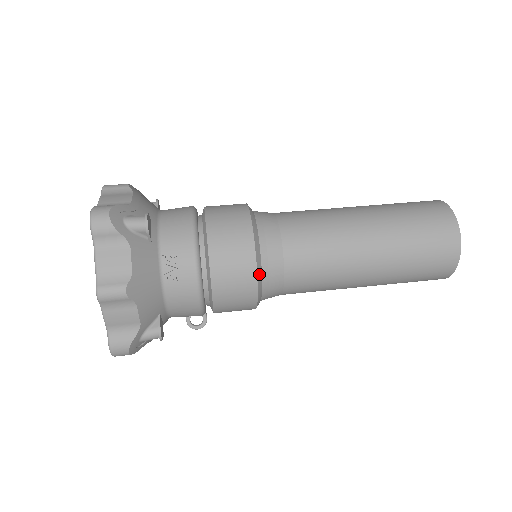
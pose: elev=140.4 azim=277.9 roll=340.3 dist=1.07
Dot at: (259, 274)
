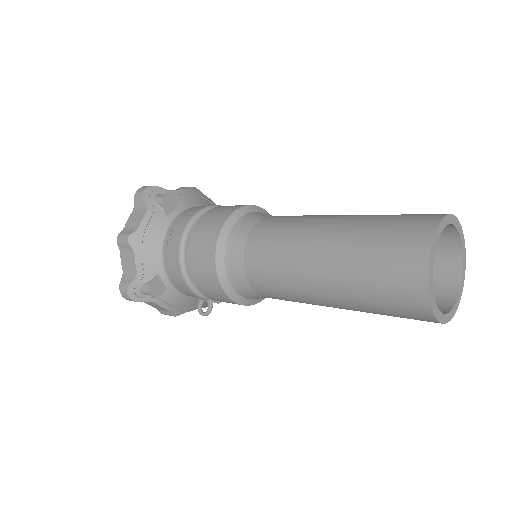
Dot at: (220, 252)
